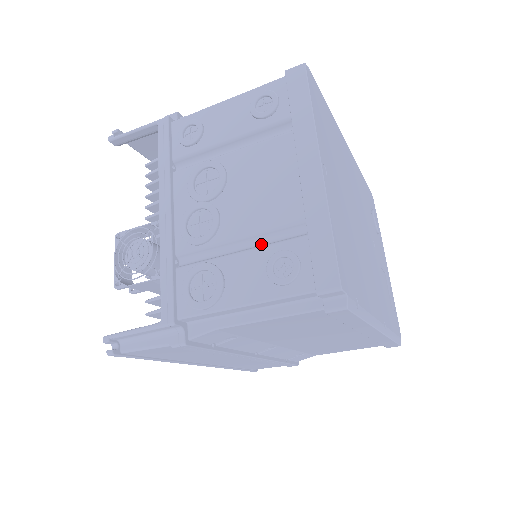
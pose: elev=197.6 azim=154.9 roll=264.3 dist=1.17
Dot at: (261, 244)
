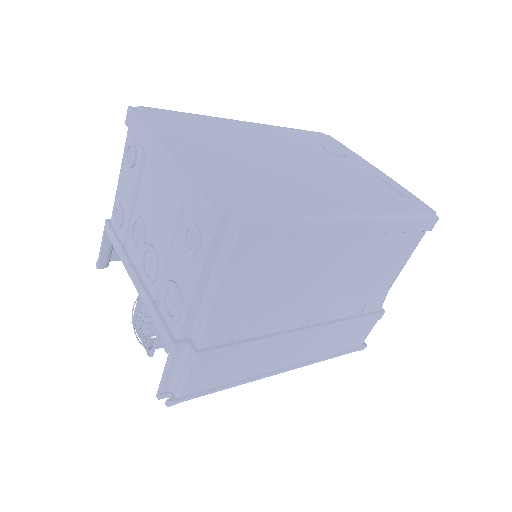
Dot at: occluded
